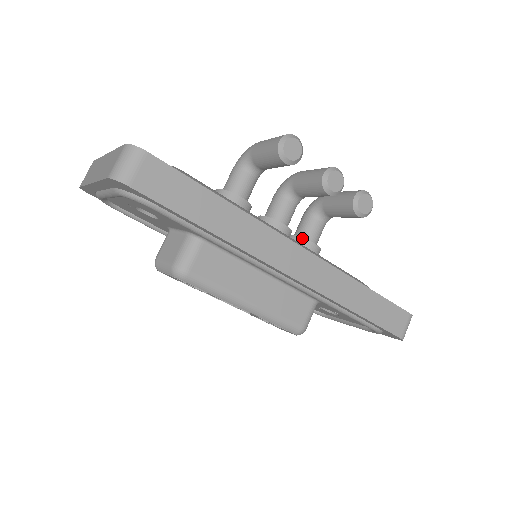
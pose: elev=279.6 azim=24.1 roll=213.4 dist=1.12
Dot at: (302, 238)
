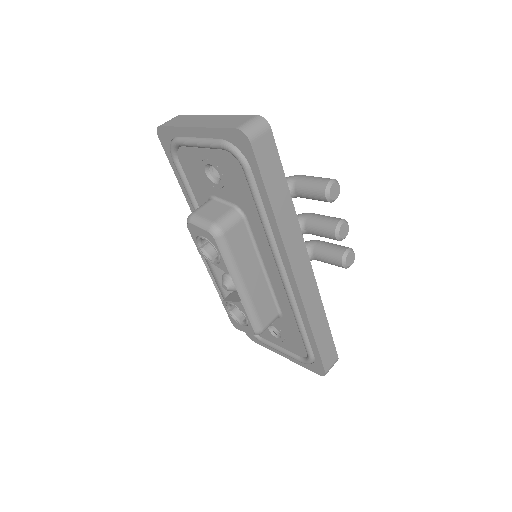
Dot at: occluded
